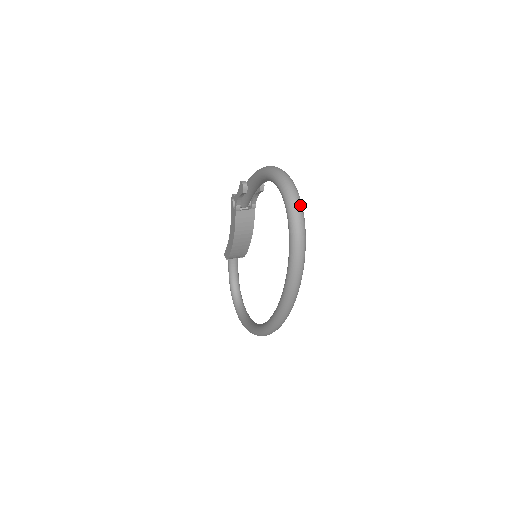
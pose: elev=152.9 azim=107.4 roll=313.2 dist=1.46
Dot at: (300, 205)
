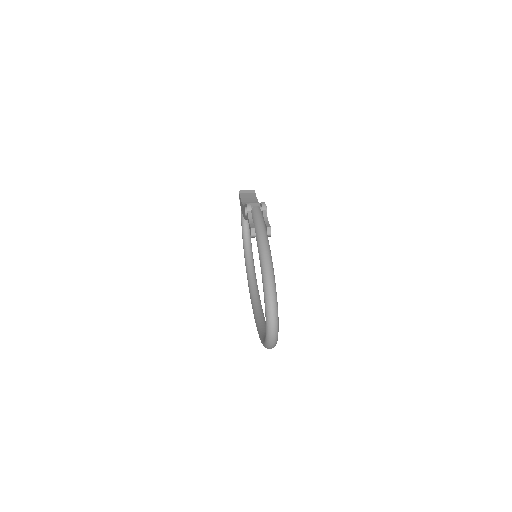
Dot at: (276, 337)
